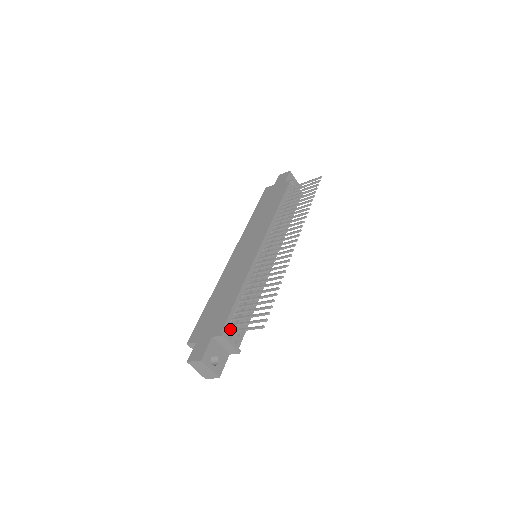
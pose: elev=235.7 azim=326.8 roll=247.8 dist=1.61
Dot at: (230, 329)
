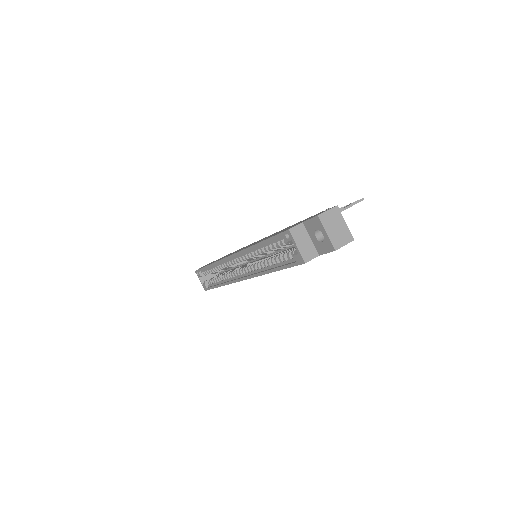
Dot at: occluded
